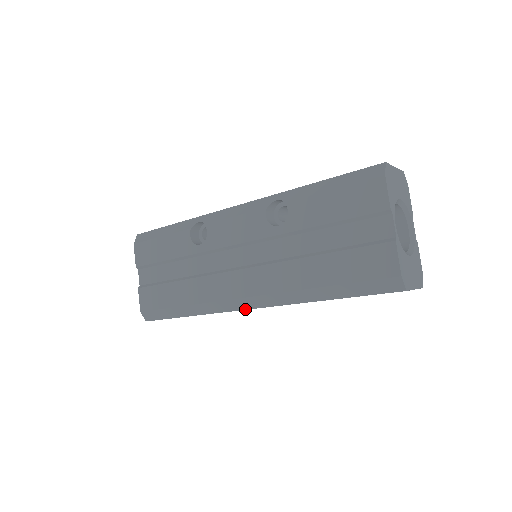
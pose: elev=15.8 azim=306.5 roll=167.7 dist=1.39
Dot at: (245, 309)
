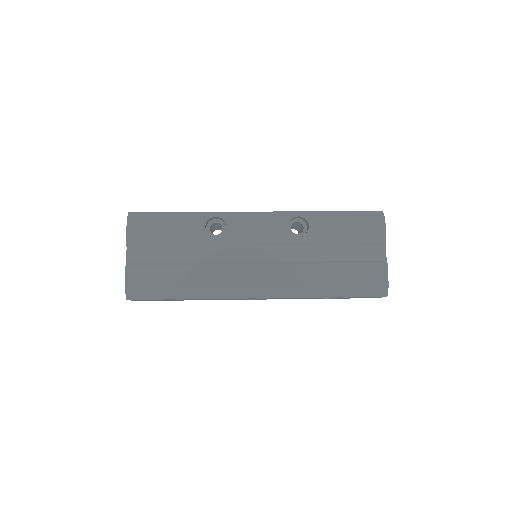
Dot at: (253, 298)
